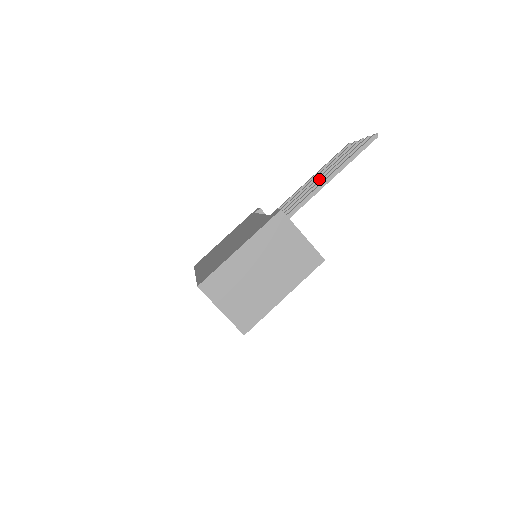
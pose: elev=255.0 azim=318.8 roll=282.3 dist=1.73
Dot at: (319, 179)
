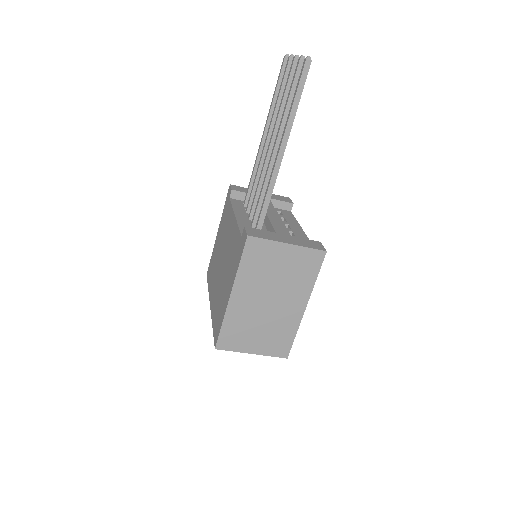
Dot at: (272, 140)
